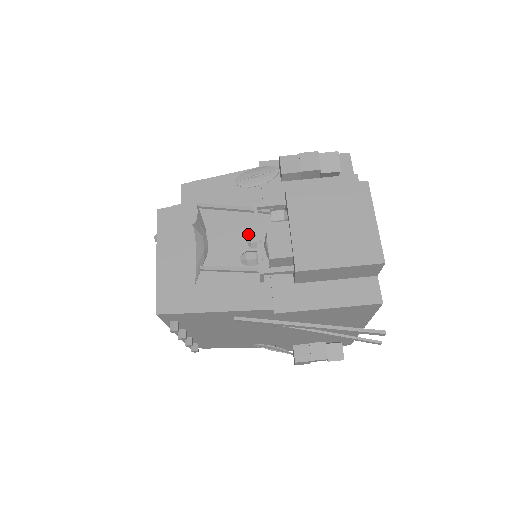
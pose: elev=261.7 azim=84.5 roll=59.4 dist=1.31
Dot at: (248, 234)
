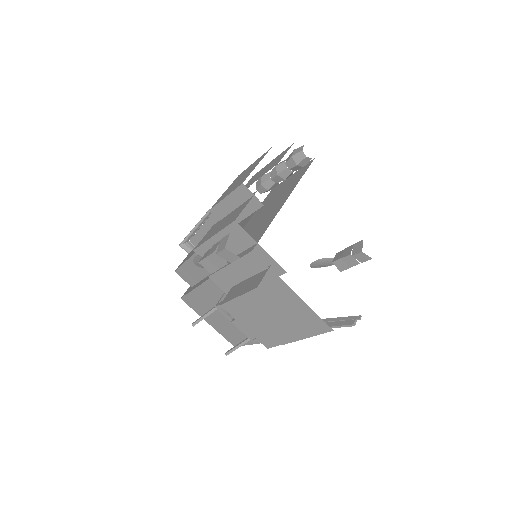
Dot at: occluded
